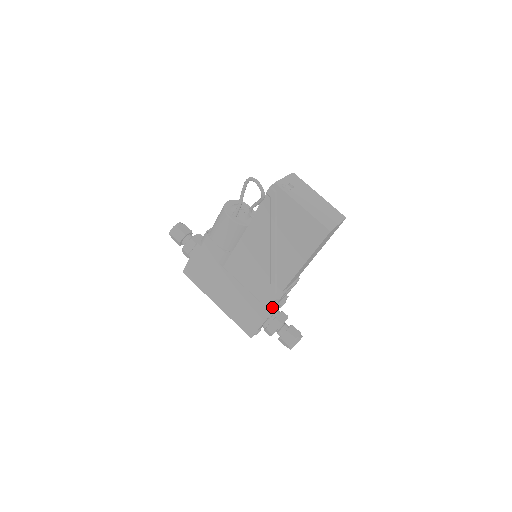
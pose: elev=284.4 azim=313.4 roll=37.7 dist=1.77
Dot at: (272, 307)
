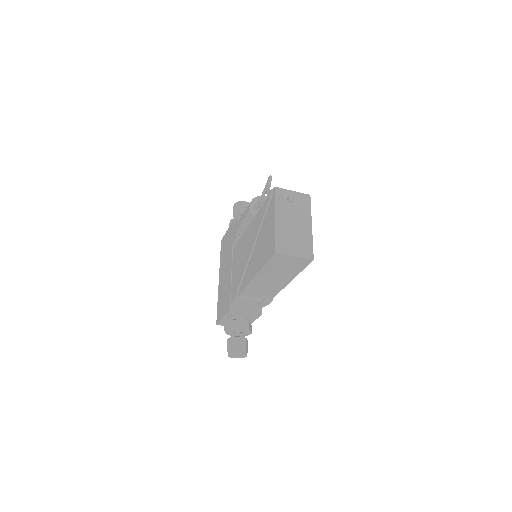
Dot at: (236, 306)
